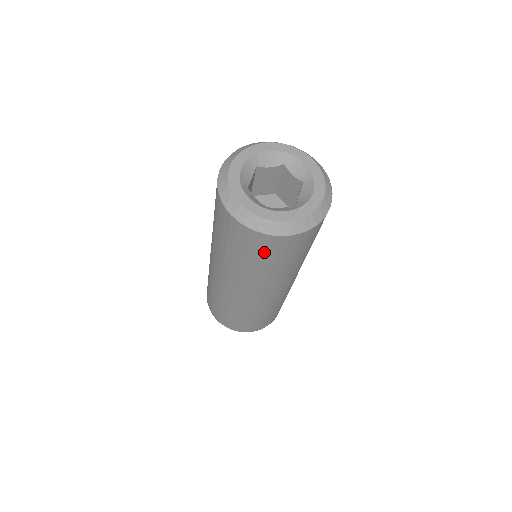
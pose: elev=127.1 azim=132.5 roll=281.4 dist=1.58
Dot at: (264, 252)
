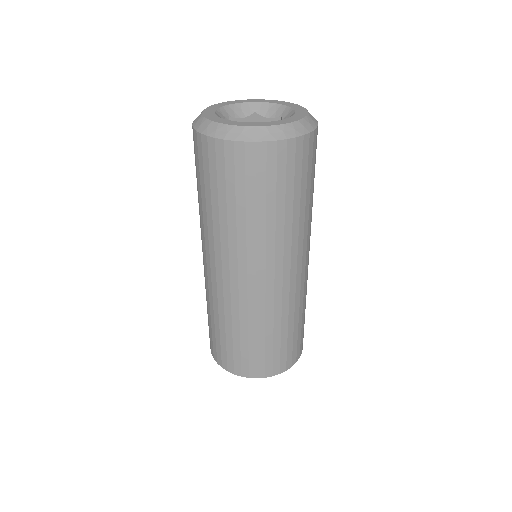
Dot at: (207, 172)
